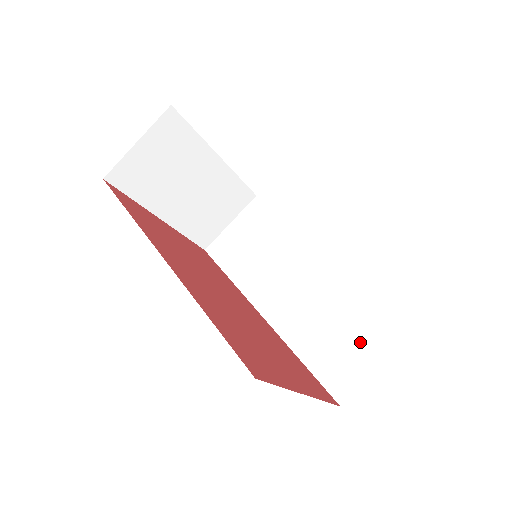
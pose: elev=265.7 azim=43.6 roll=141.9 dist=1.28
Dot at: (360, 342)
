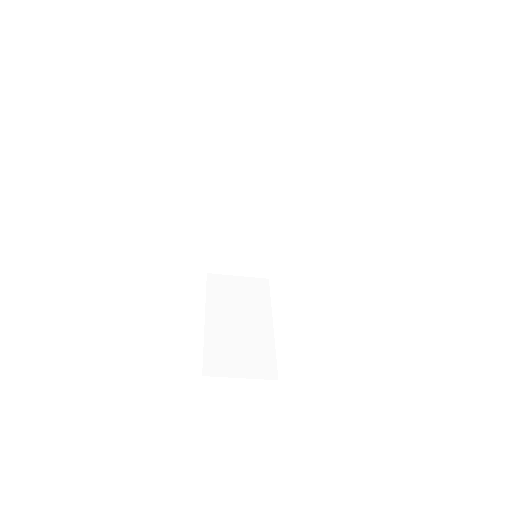
Dot at: (247, 263)
